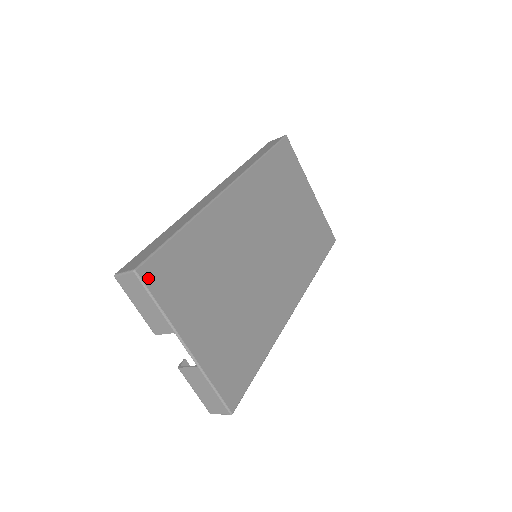
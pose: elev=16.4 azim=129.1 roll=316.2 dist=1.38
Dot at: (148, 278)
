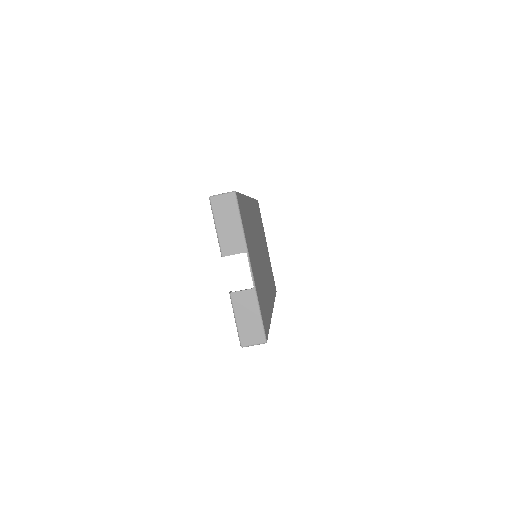
Dot at: (239, 203)
